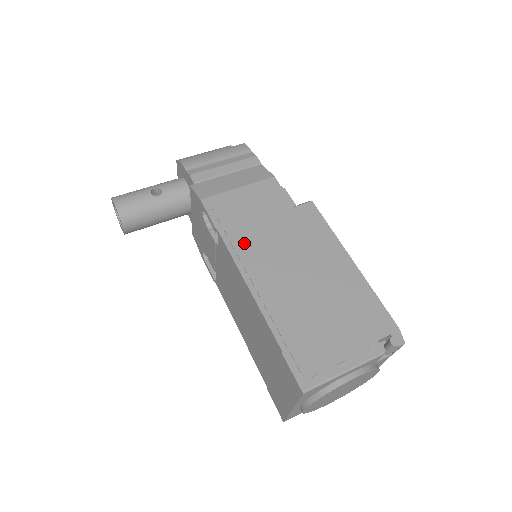
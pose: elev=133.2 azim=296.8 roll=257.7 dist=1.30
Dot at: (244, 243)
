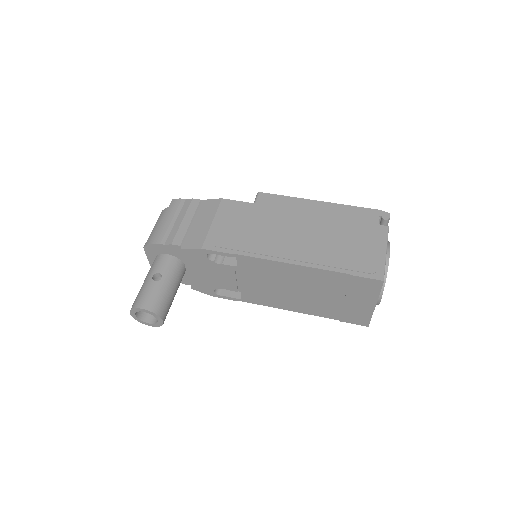
Dot at: (258, 246)
